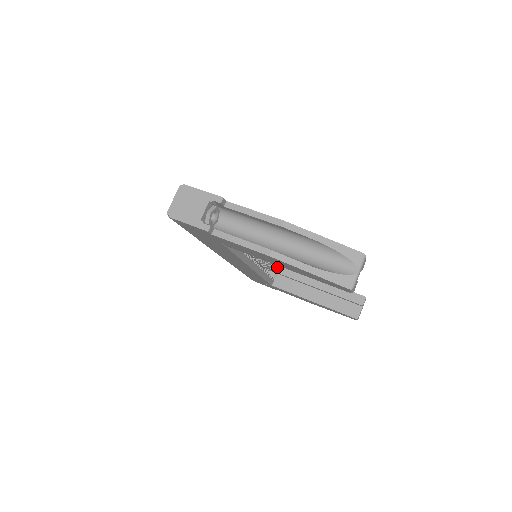
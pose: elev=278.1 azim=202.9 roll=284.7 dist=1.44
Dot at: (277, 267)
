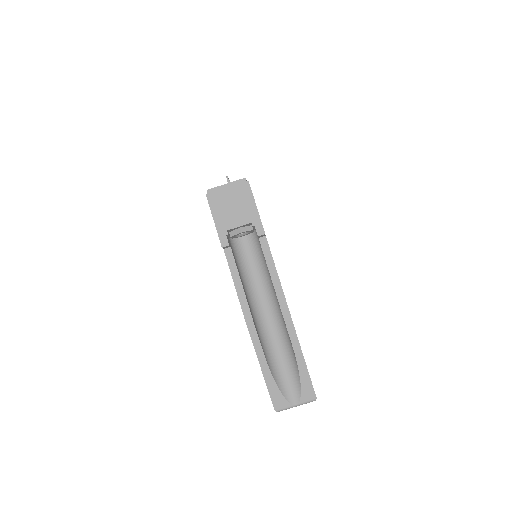
Dot at: occluded
